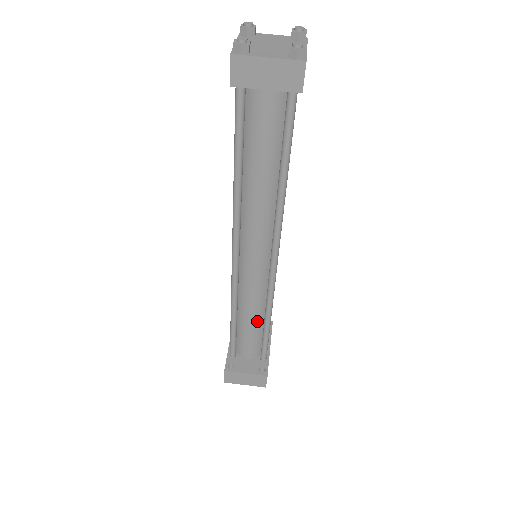
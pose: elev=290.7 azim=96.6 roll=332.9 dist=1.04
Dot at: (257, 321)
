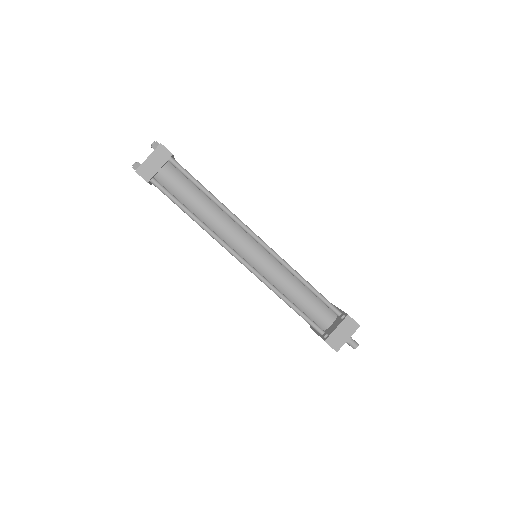
Dot at: (301, 289)
